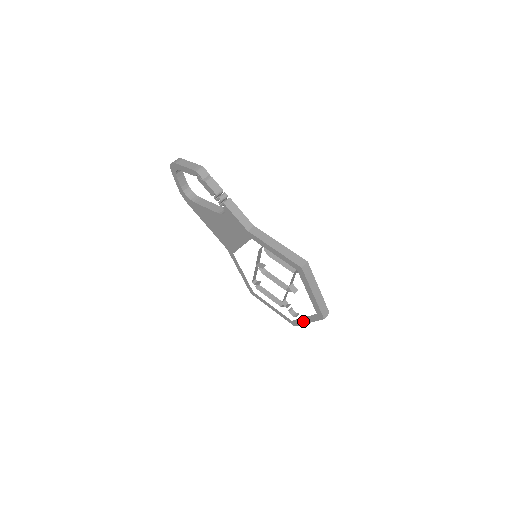
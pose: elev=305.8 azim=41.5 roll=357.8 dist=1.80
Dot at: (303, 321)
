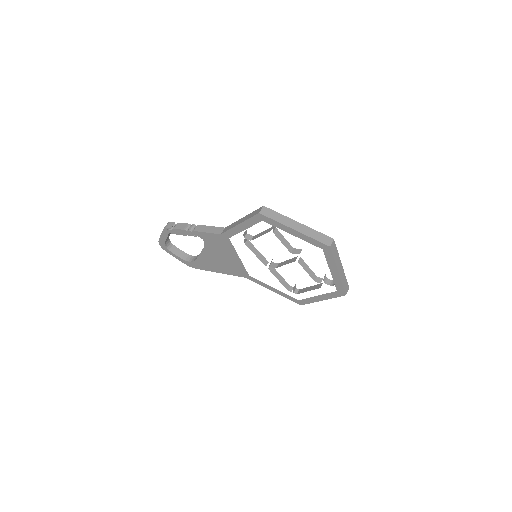
Dot at: (336, 277)
